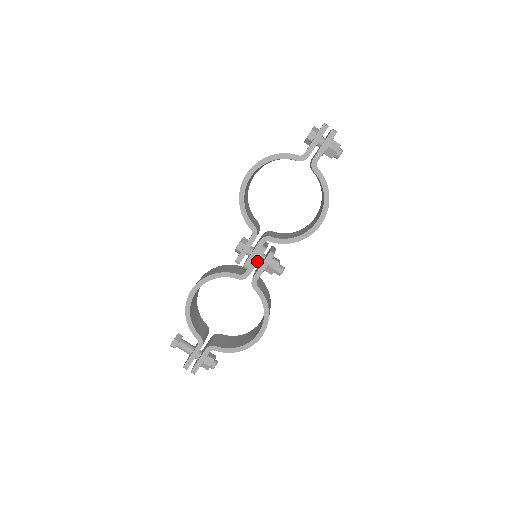
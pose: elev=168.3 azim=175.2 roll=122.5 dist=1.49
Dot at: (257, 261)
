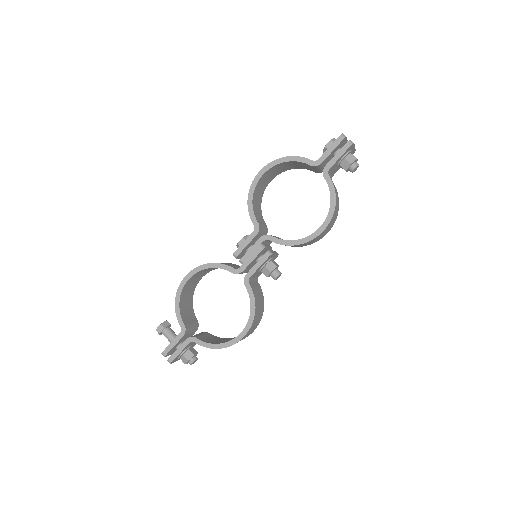
Dot at: (253, 258)
